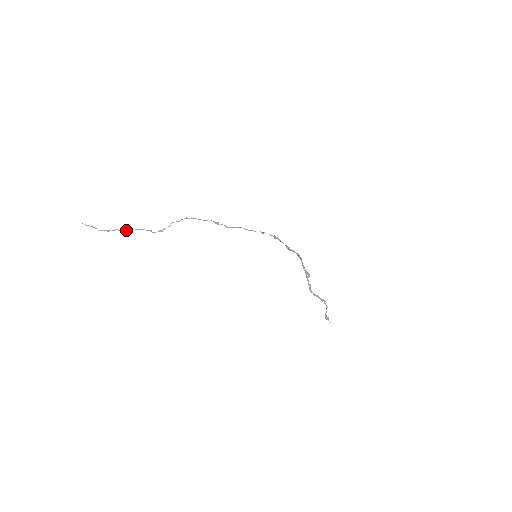
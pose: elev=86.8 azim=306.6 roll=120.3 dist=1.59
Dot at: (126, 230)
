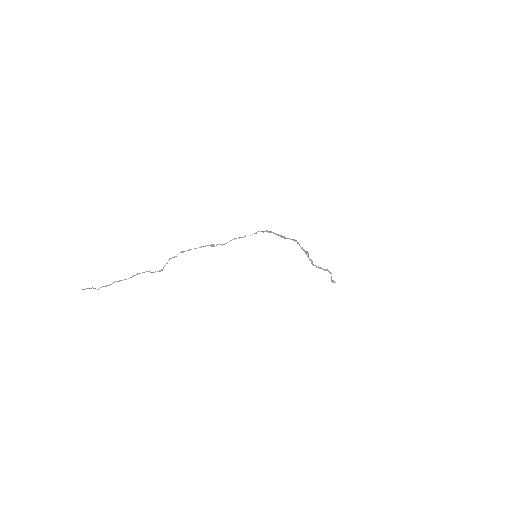
Dot at: (124, 279)
